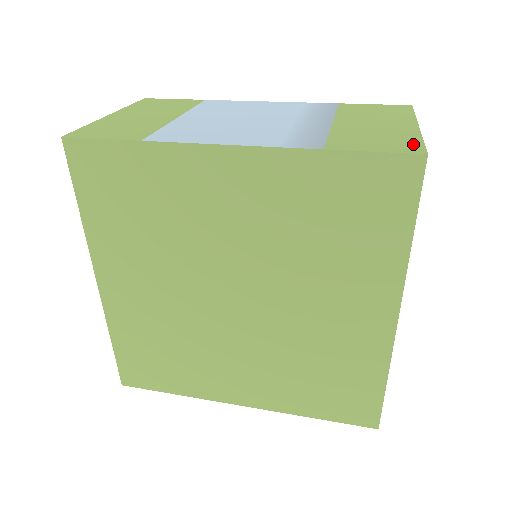
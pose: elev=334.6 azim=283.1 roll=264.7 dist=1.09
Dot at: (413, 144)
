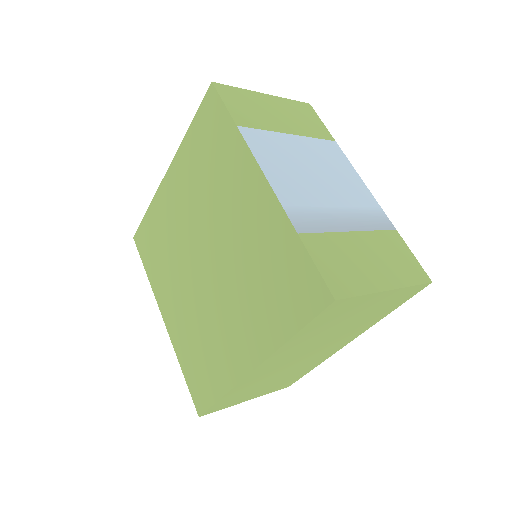
Dot at: (348, 289)
